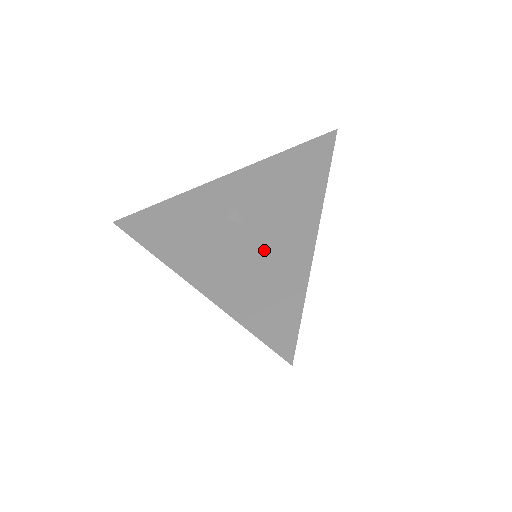
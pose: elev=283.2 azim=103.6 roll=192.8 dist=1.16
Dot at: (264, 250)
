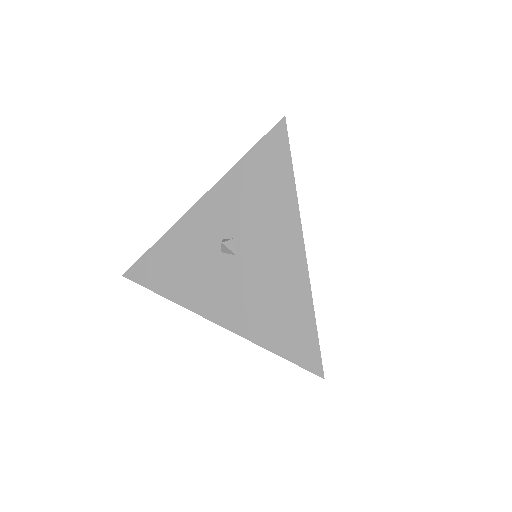
Dot at: (265, 279)
